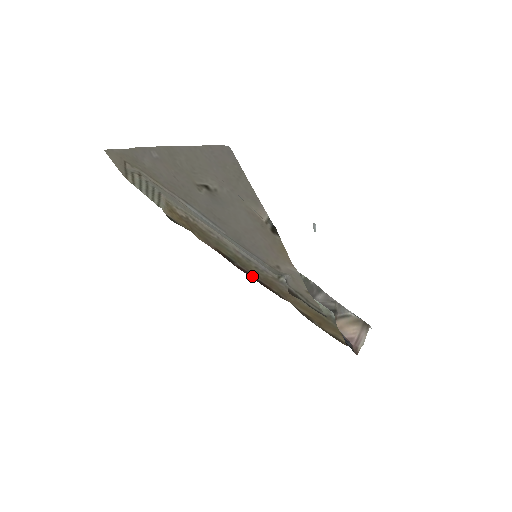
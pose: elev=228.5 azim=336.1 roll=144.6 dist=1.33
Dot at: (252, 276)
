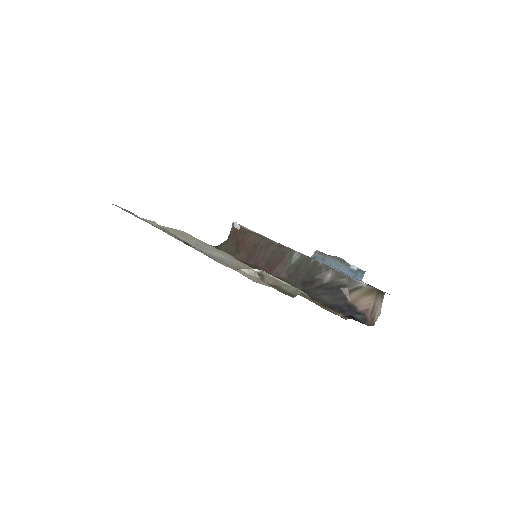
Dot at: occluded
